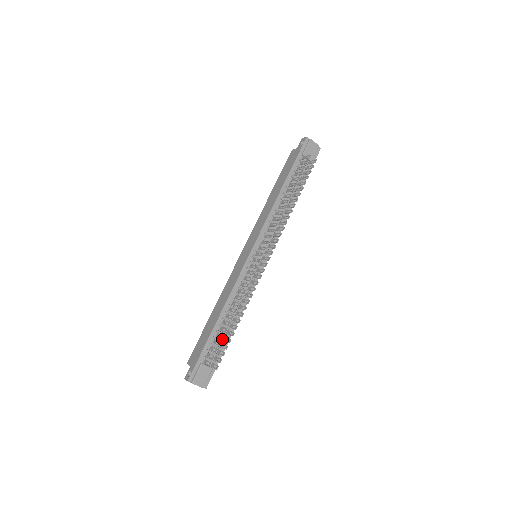
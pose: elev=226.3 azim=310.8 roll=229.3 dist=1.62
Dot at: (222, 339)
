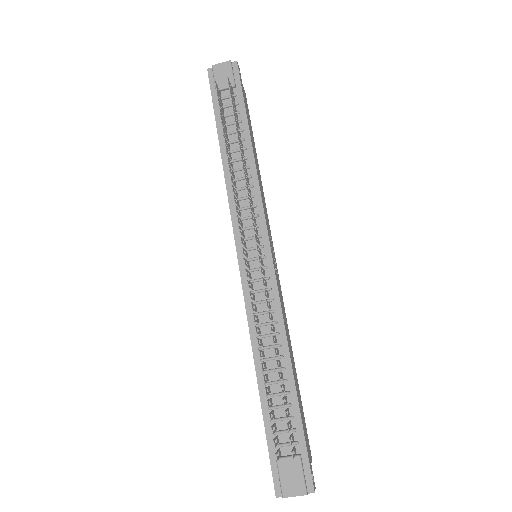
Dot at: occluded
